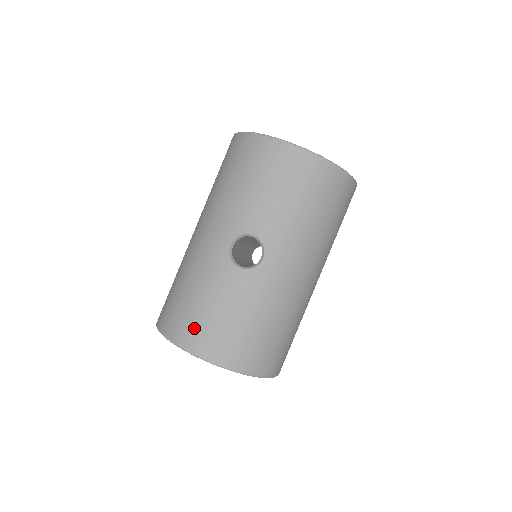
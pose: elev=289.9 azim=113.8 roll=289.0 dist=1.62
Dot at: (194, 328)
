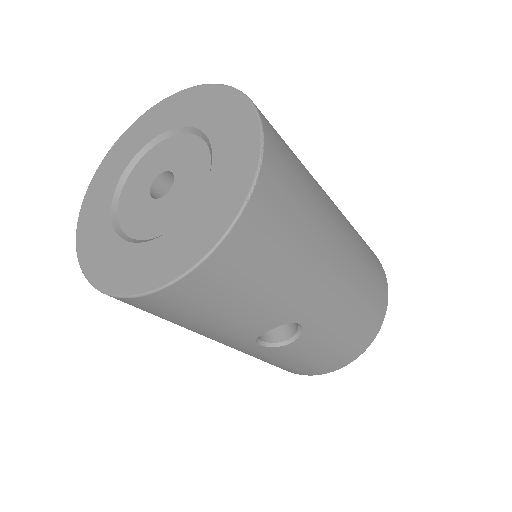
Dot at: (309, 370)
